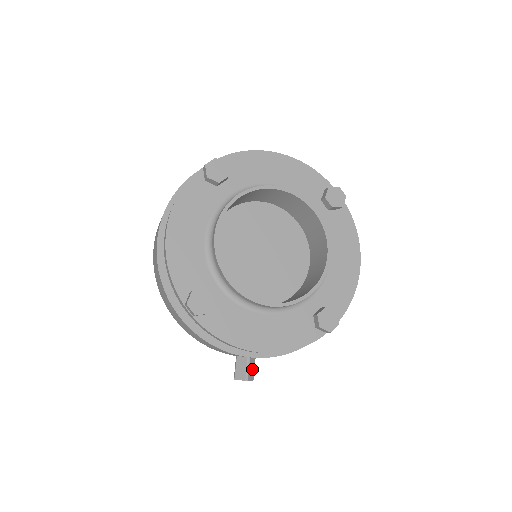
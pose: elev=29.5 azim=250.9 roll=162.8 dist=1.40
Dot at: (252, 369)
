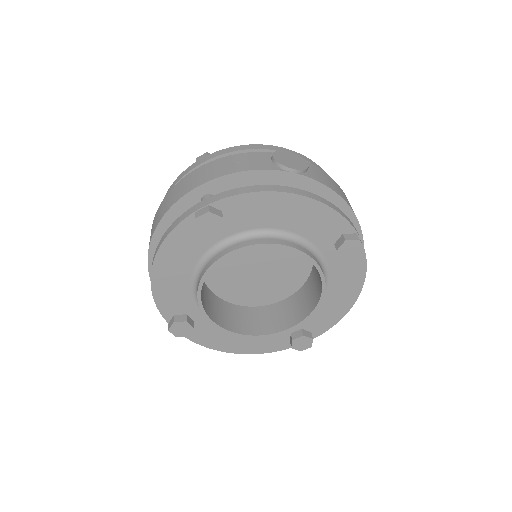
Dot at: occluded
